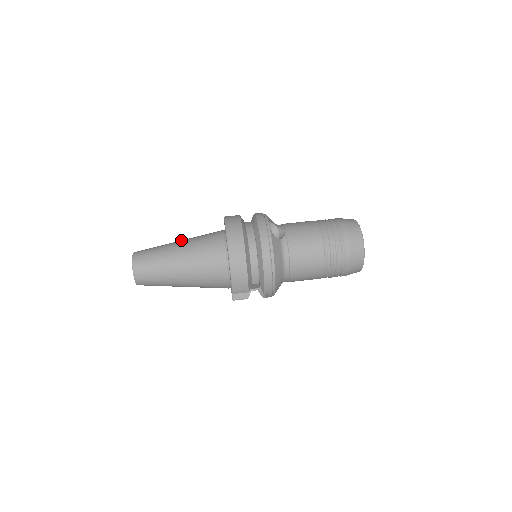
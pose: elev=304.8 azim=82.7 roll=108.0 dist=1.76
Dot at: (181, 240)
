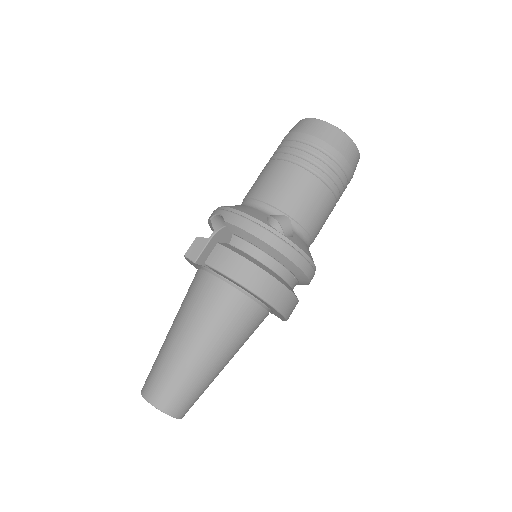
Dot at: (182, 334)
